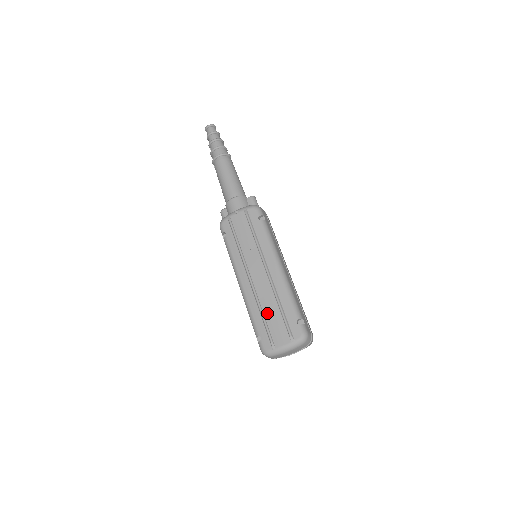
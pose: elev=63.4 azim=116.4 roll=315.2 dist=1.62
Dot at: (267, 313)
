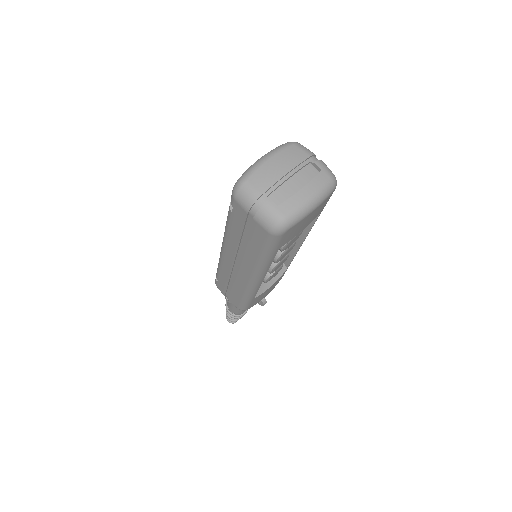
Dot at: occluded
